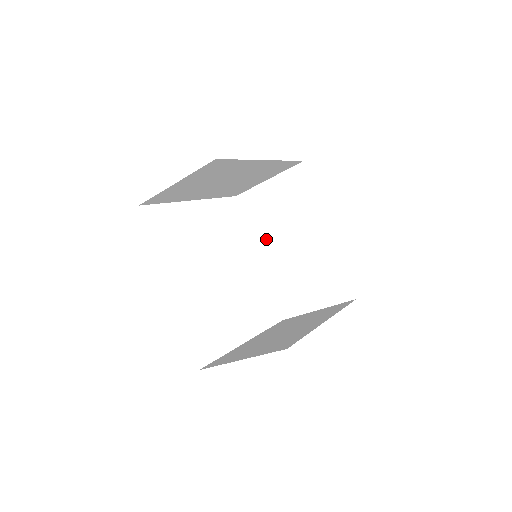
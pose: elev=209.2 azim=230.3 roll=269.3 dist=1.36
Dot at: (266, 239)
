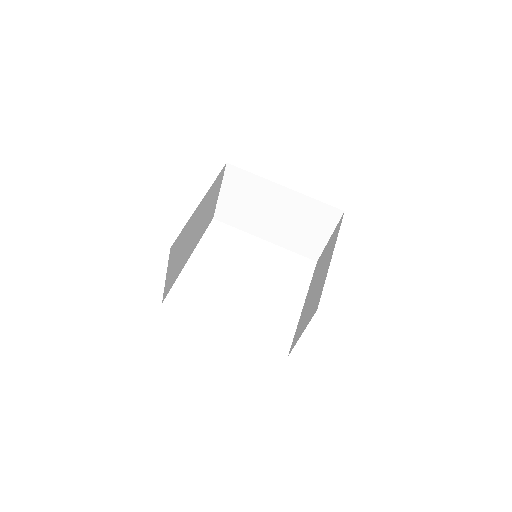
Dot at: occluded
